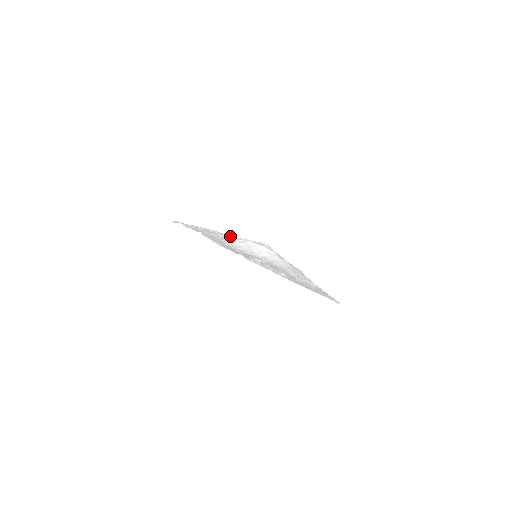
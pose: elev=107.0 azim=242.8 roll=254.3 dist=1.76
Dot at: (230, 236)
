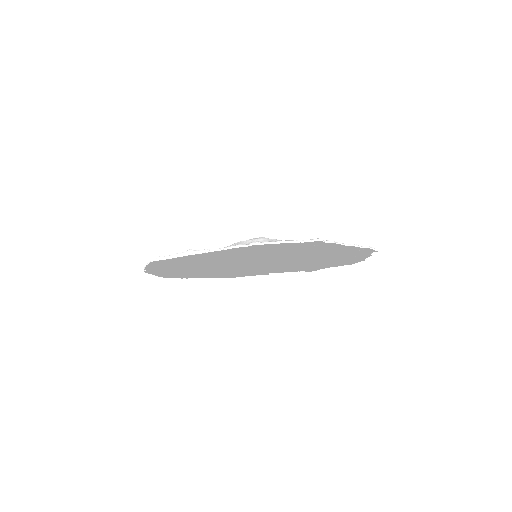
Dot at: occluded
